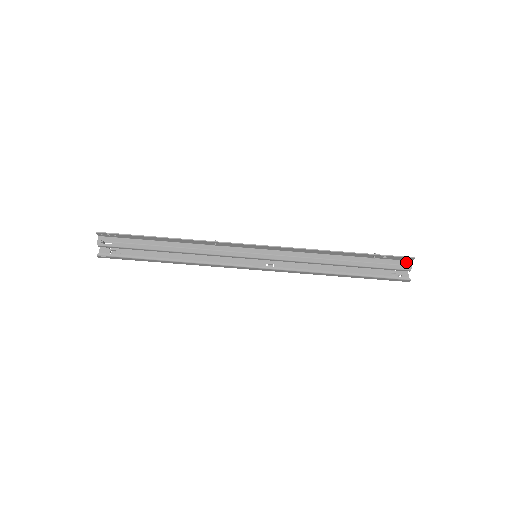
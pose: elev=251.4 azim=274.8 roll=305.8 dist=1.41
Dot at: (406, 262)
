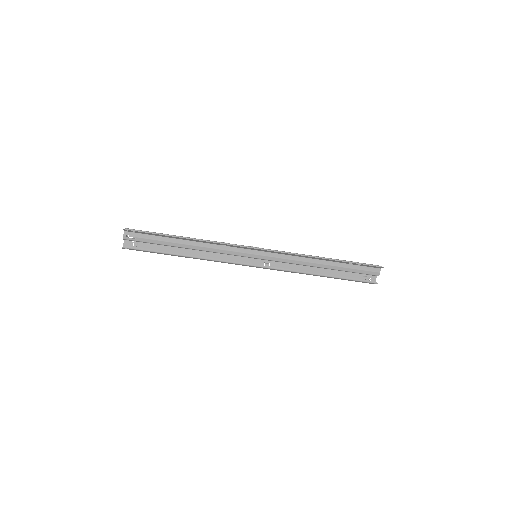
Dot at: (376, 269)
